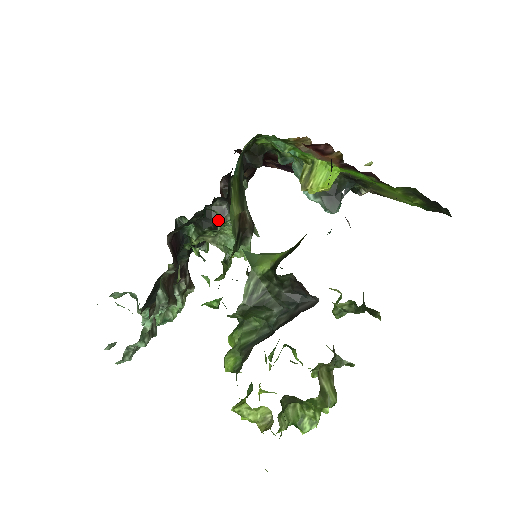
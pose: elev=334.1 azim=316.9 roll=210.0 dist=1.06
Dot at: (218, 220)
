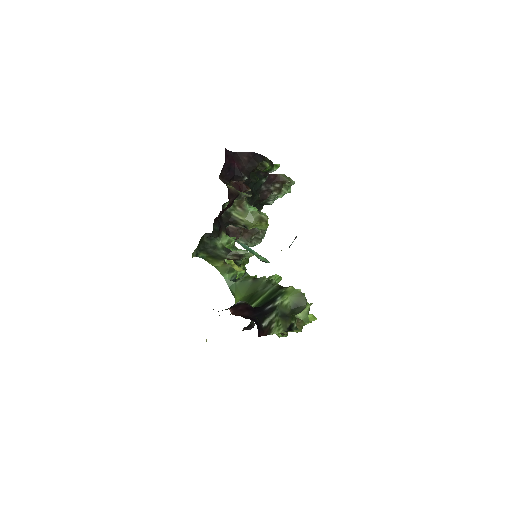
Dot at: occluded
